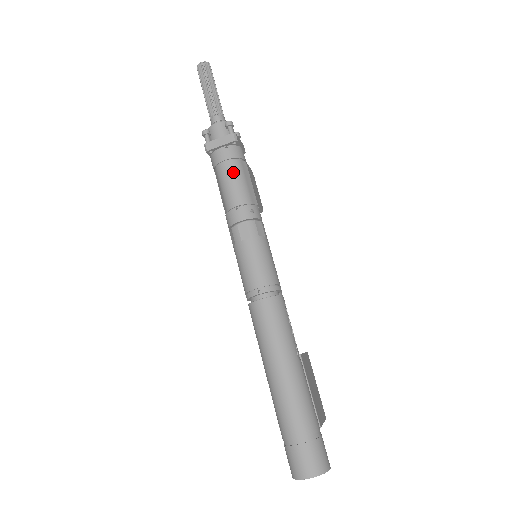
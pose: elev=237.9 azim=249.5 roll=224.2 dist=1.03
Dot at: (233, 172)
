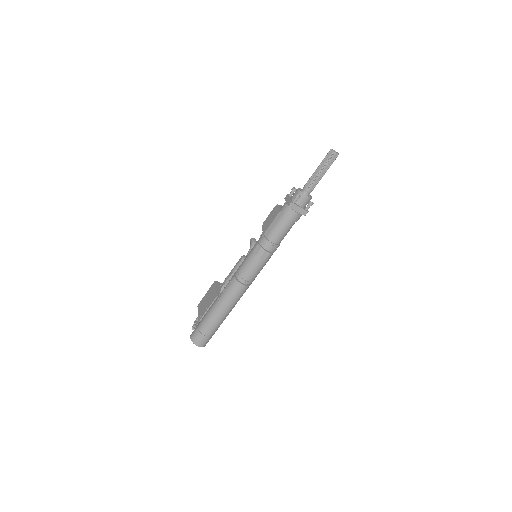
Dot at: (288, 227)
